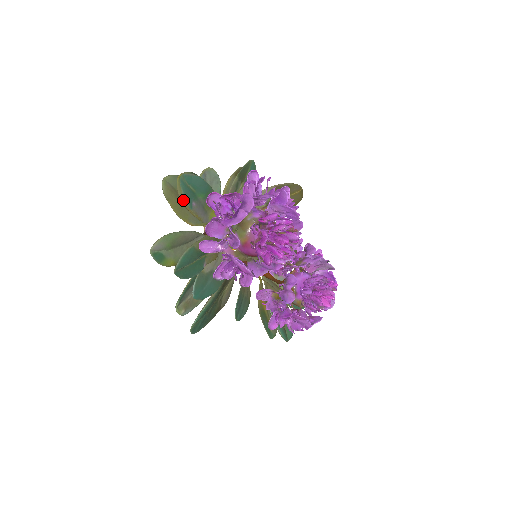
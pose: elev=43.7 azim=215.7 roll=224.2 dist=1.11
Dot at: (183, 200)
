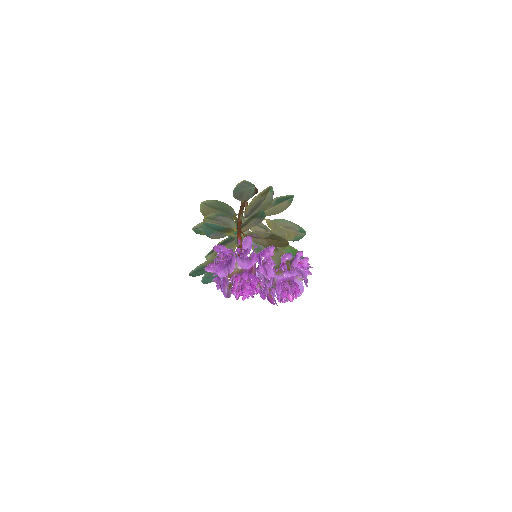
Dot at: occluded
